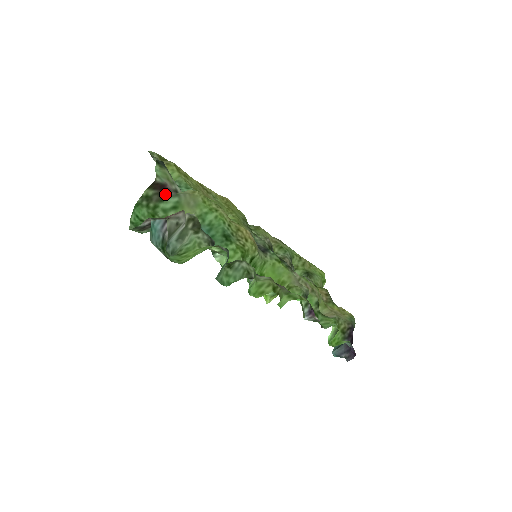
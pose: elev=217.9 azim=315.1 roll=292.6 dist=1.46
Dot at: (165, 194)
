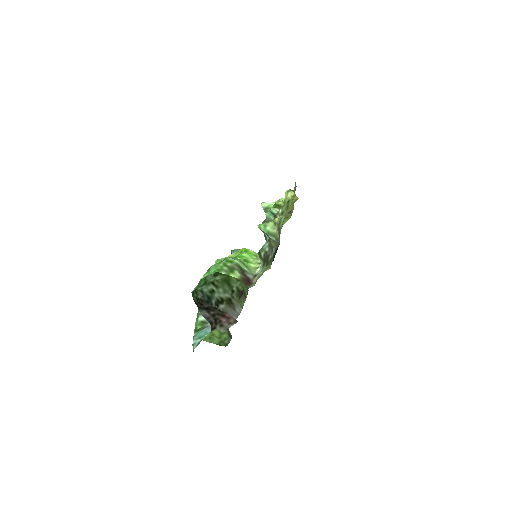
Dot at: (246, 274)
